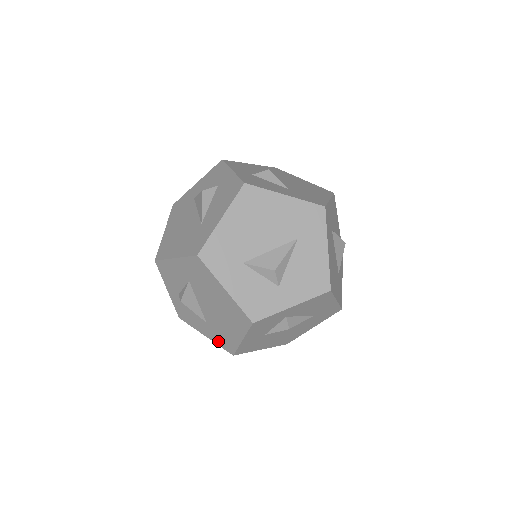
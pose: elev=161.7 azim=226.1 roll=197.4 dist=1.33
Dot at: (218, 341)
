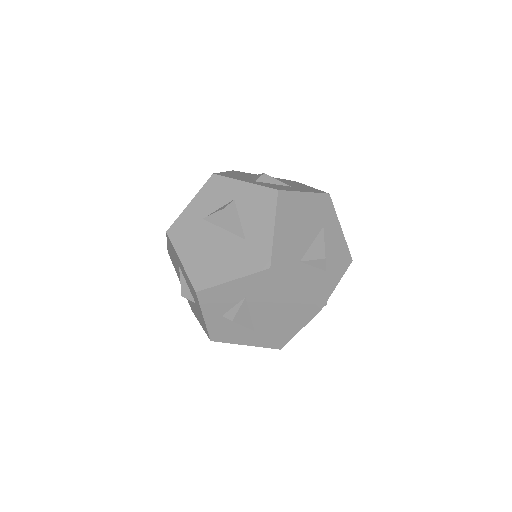
Dot at: (264, 343)
